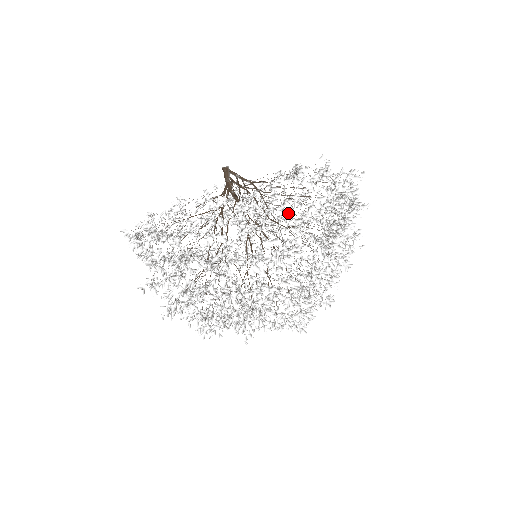
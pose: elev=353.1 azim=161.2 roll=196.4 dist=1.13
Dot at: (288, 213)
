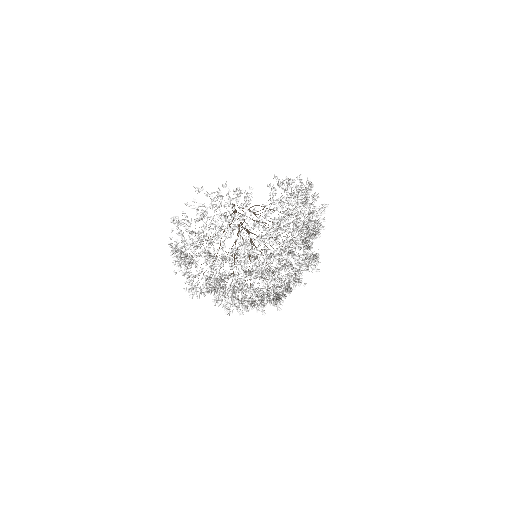
Dot at: occluded
